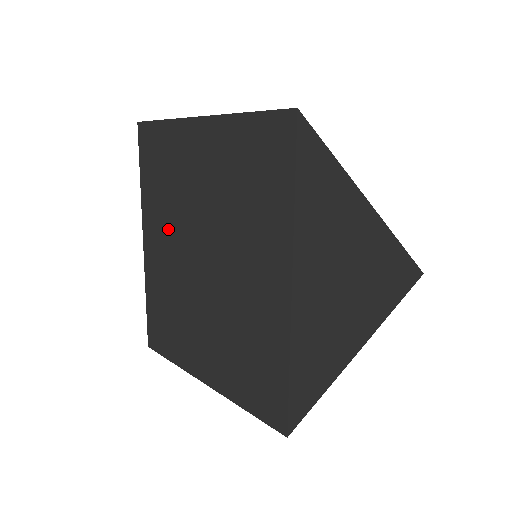
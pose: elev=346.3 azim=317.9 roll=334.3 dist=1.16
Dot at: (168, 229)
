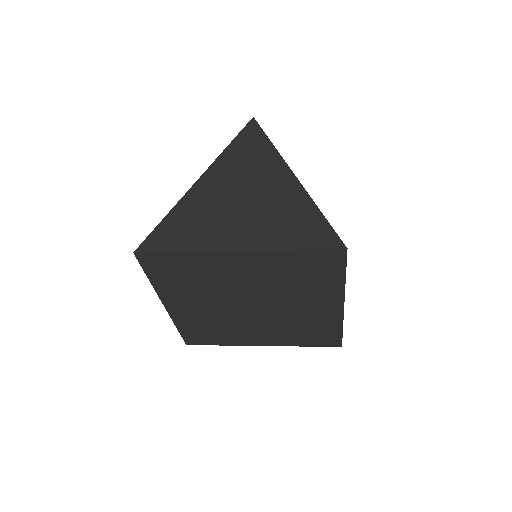
Dot at: occluded
